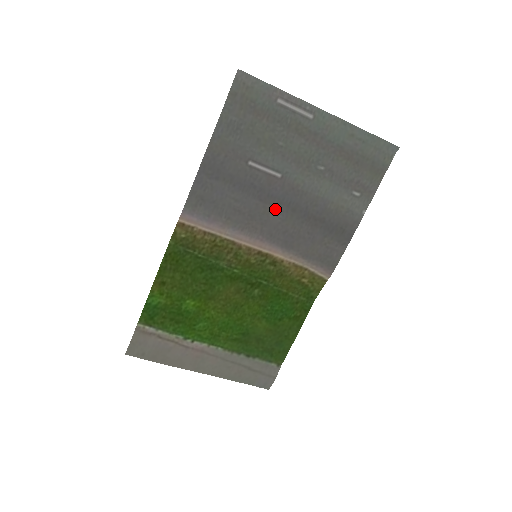
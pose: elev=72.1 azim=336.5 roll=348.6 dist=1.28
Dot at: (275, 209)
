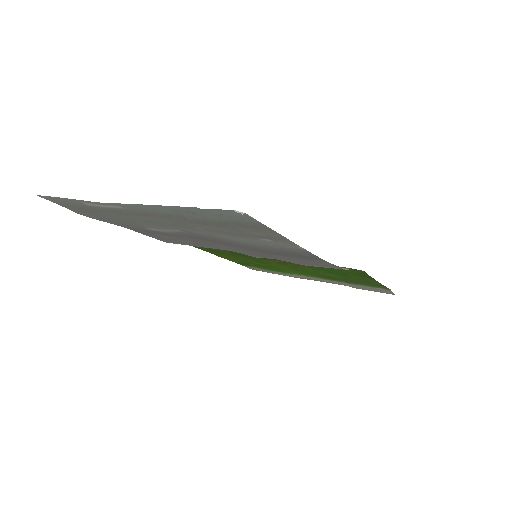
Dot at: (217, 243)
